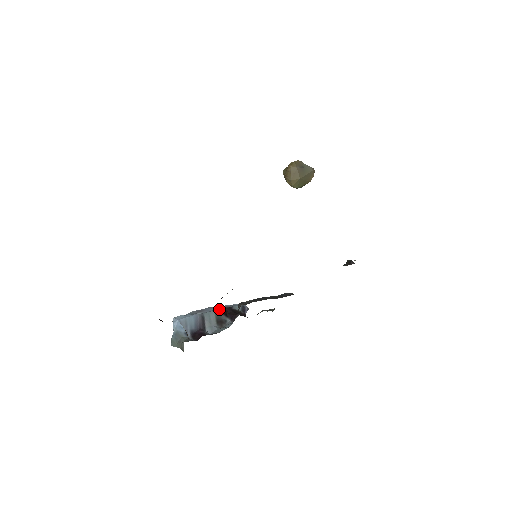
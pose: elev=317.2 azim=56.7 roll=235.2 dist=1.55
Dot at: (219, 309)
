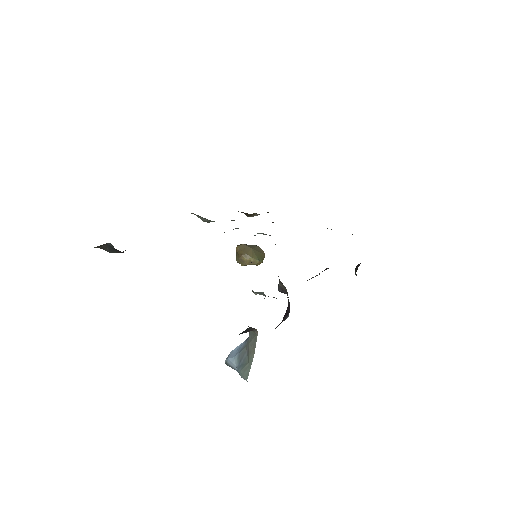
Dot at: occluded
